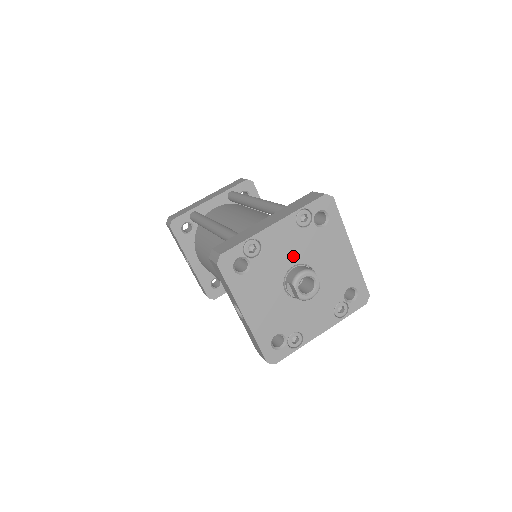
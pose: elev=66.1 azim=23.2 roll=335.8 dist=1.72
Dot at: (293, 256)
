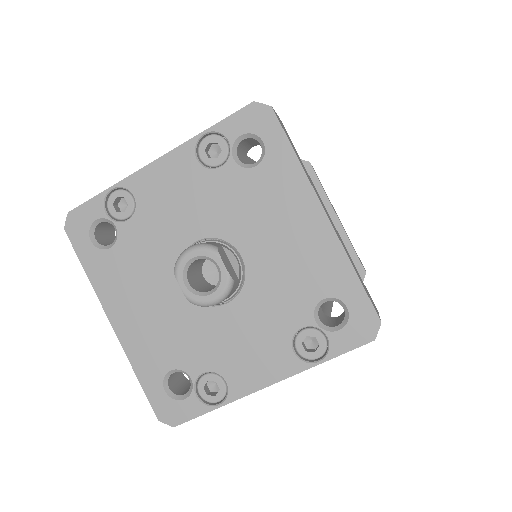
Dot at: (195, 222)
